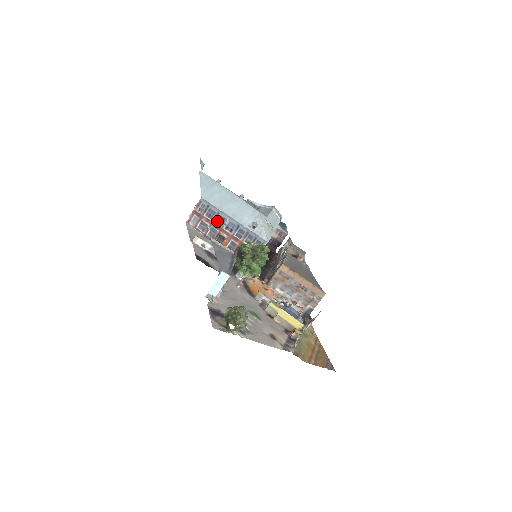
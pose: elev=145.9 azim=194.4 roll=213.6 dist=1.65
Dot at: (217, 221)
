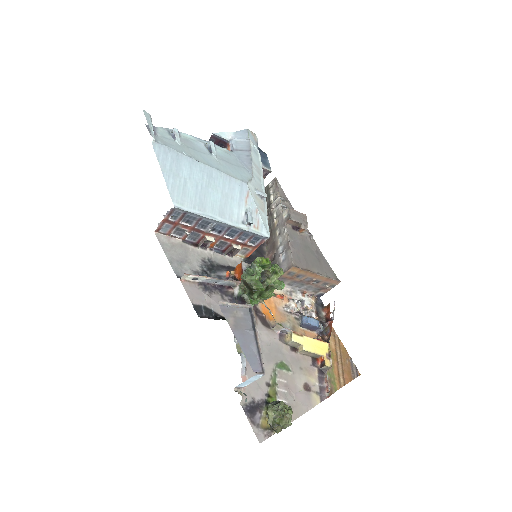
Dot at: (199, 225)
